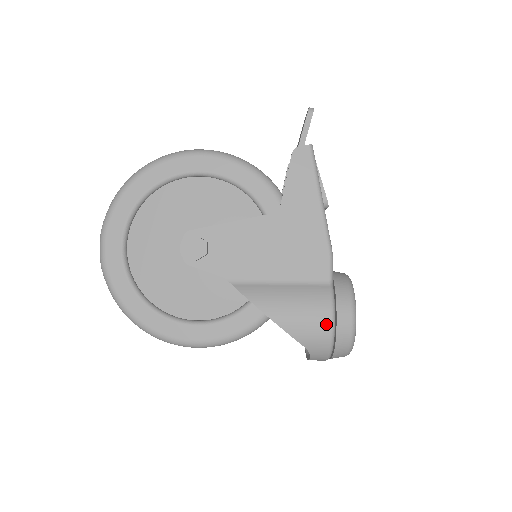
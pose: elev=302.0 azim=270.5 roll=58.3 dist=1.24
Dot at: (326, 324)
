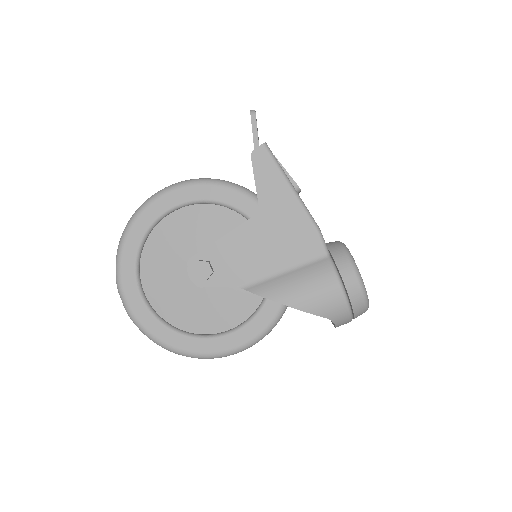
Dot at: (337, 292)
